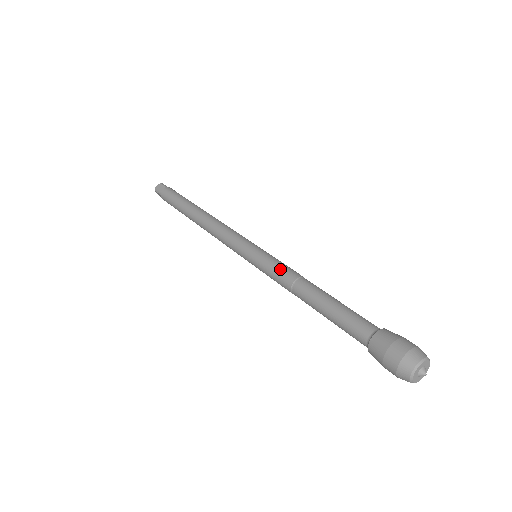
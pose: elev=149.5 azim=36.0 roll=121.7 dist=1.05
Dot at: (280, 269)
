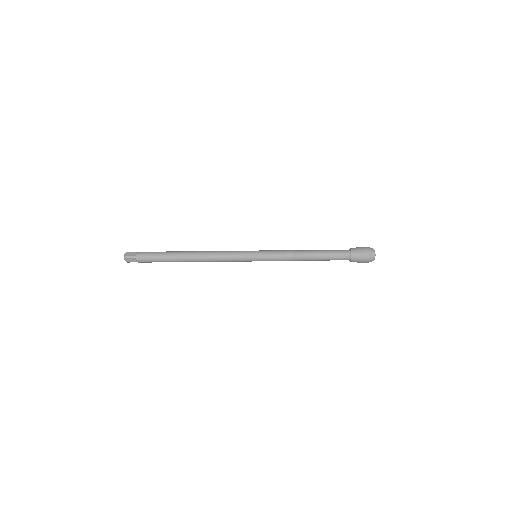
Dot at: (282, 251)
